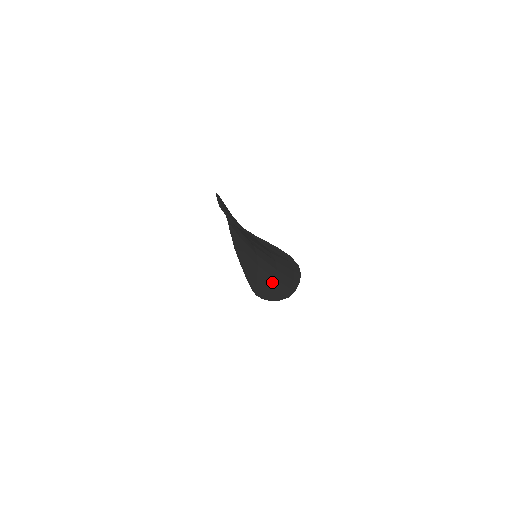
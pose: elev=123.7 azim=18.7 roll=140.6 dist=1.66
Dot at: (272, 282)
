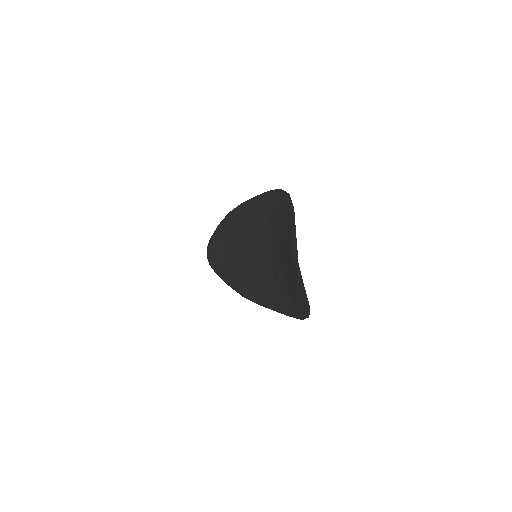
Dot at: (242, 276)
